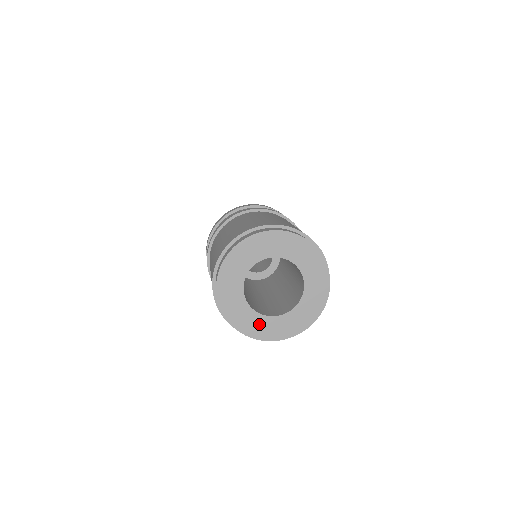
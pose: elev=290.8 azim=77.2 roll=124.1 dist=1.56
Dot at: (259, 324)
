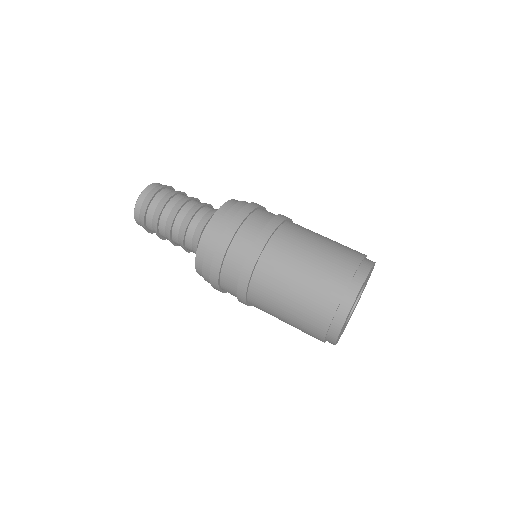
Dot at: occluded
